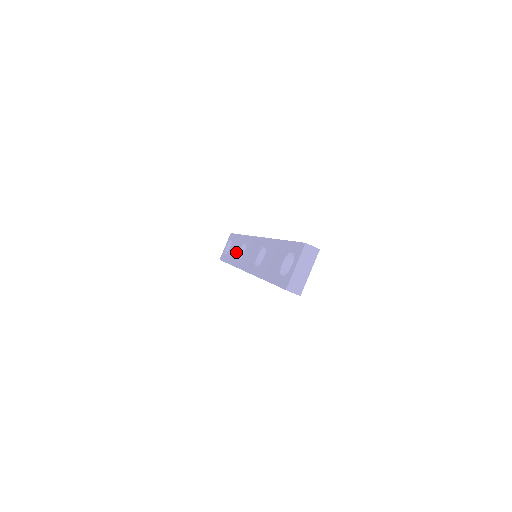
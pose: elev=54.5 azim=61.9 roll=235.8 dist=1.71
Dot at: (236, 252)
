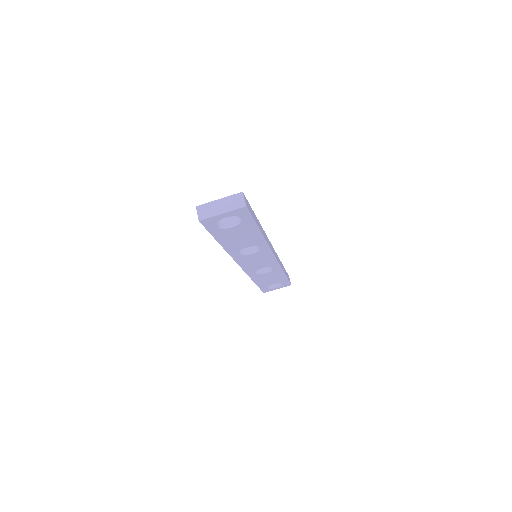
Dot at: occluded
